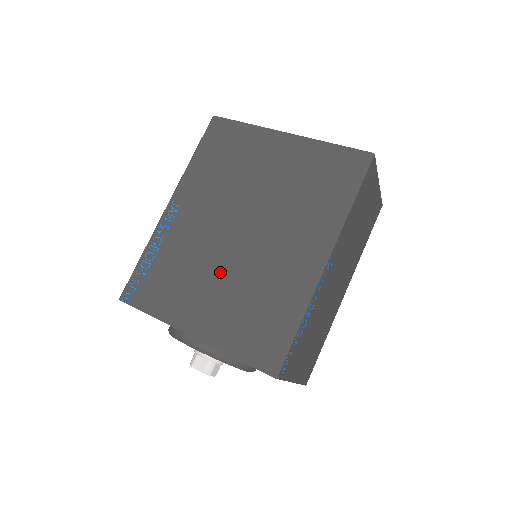
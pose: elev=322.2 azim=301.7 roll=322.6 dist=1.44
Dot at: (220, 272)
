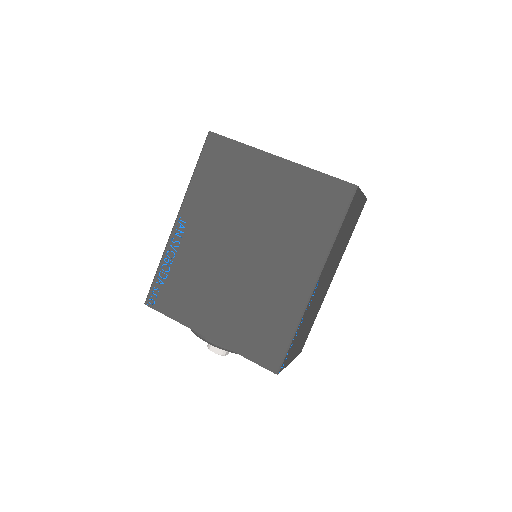
Dot at: (228, 287)
